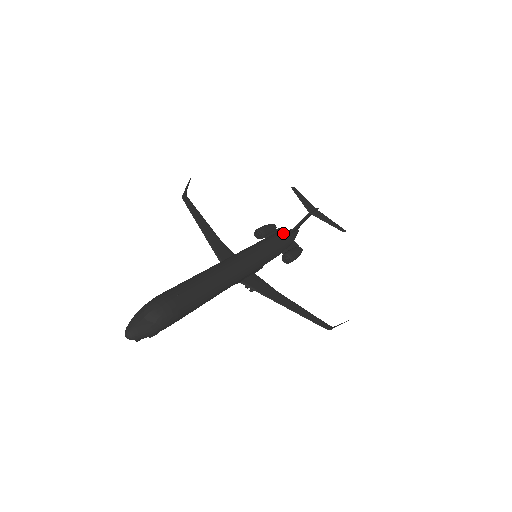
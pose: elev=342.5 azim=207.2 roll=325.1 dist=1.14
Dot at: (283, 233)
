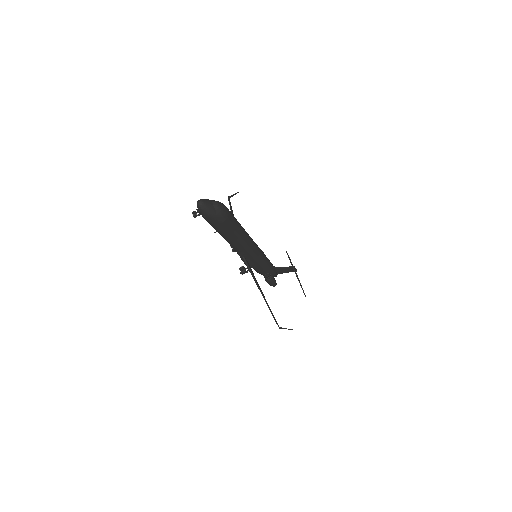
Dot at: (272, 264)
